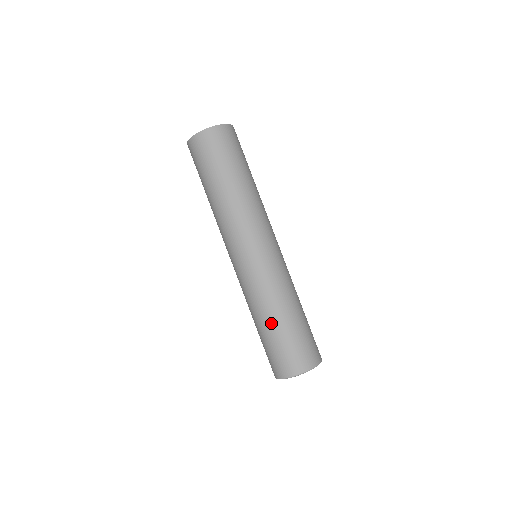
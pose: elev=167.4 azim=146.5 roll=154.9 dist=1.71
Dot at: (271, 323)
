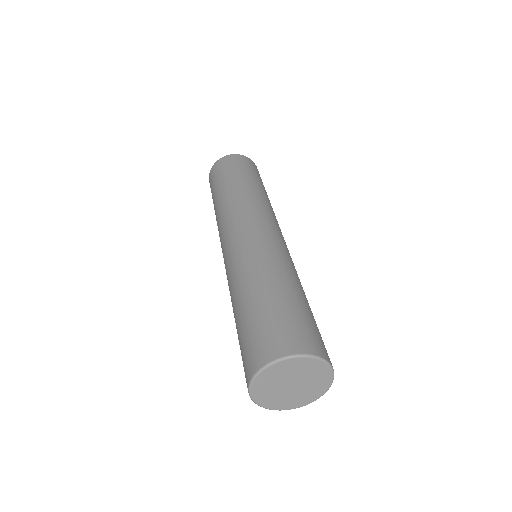
Dot at: (239, 307)
